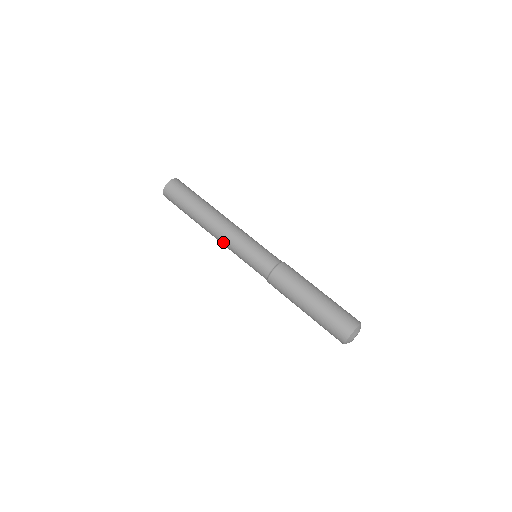
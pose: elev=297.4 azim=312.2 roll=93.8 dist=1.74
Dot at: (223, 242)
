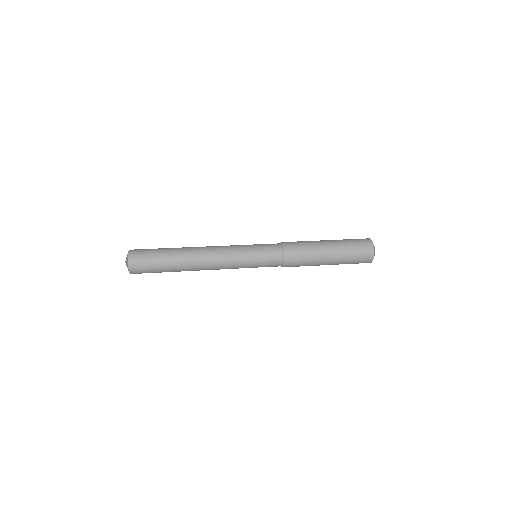
Dot at: (222, 259)
